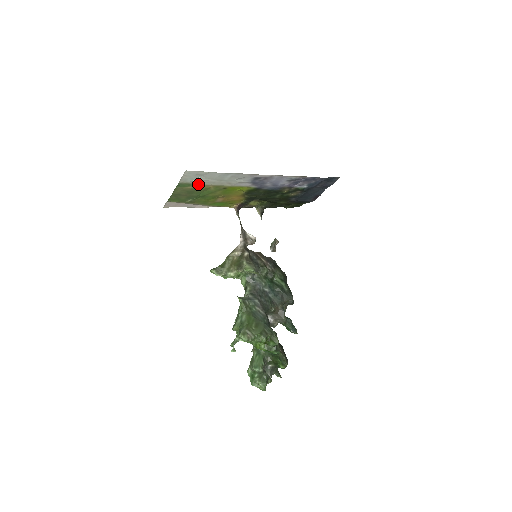
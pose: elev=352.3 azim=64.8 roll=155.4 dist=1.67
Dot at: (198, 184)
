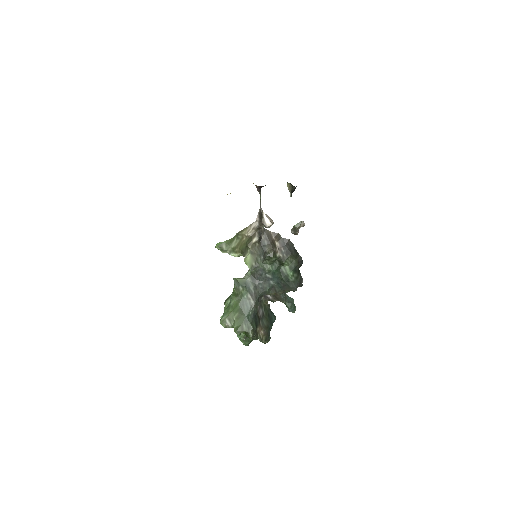
Dot at: occluded
